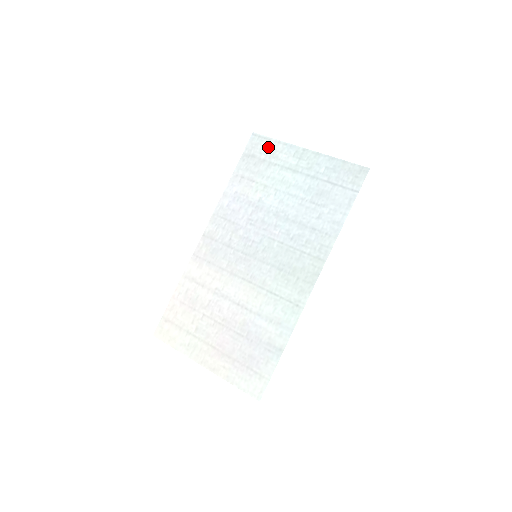
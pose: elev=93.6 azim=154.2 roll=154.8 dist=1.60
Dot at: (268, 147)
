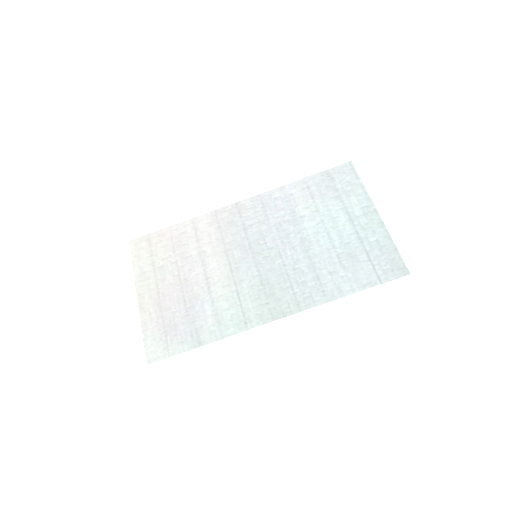
Dot at: (350, 183)
